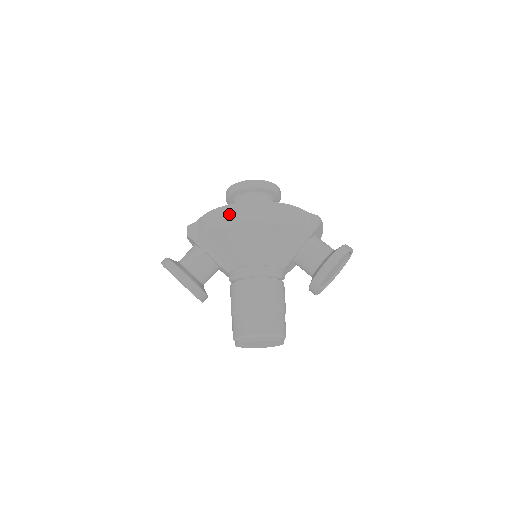
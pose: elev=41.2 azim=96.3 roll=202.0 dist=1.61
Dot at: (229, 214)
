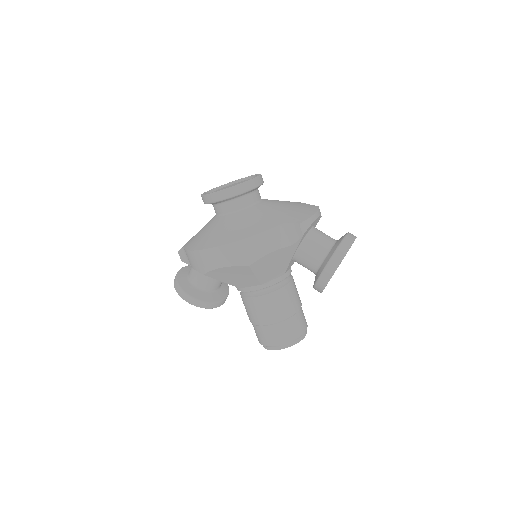
Dot at: (202, 261)
